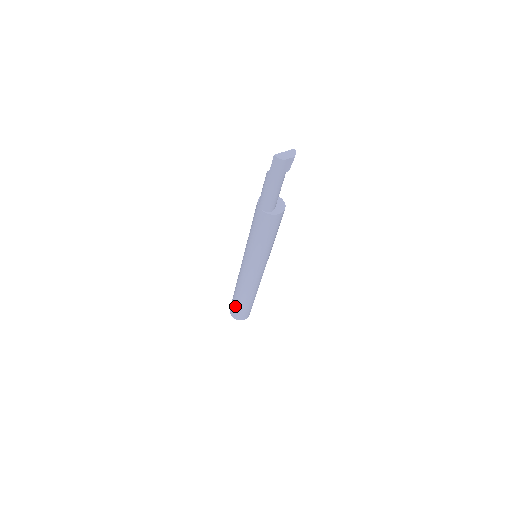
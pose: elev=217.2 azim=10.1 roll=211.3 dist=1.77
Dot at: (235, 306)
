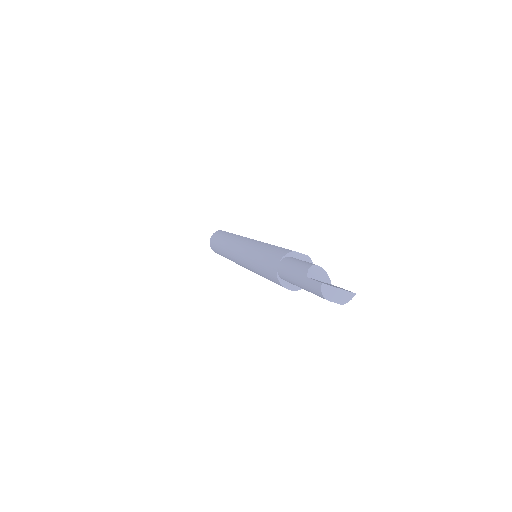
Dot at: (215, 243)
